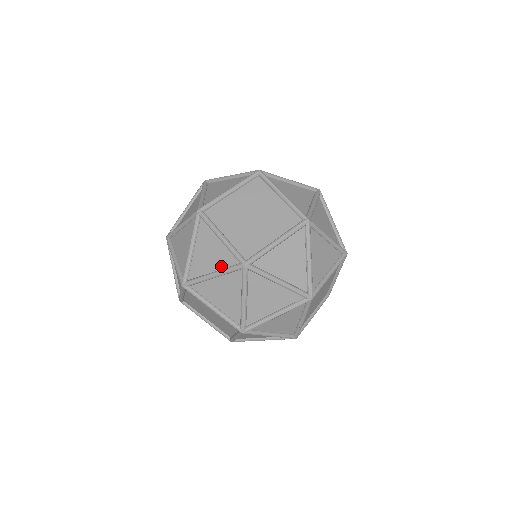
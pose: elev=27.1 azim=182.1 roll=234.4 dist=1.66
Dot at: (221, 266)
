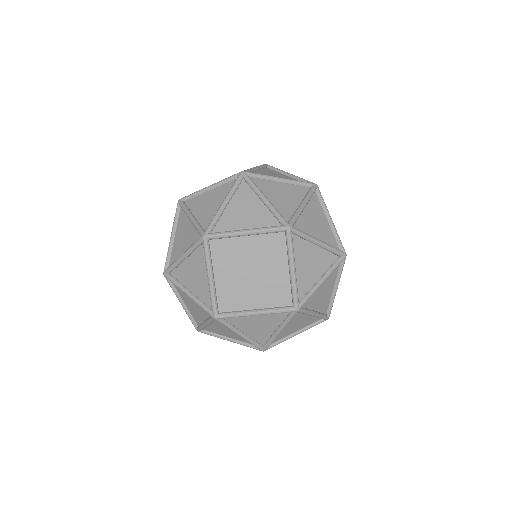
Dot at: (278, 323)
